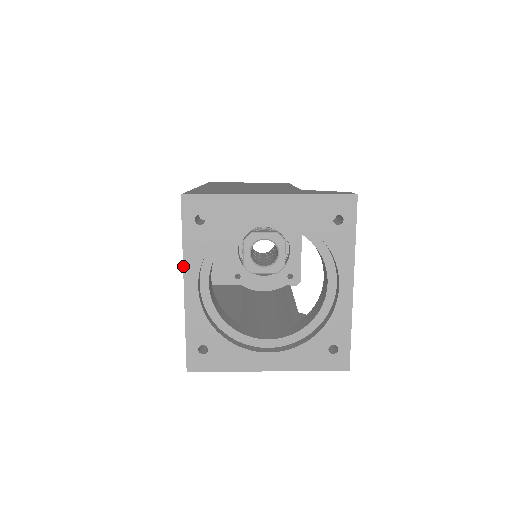
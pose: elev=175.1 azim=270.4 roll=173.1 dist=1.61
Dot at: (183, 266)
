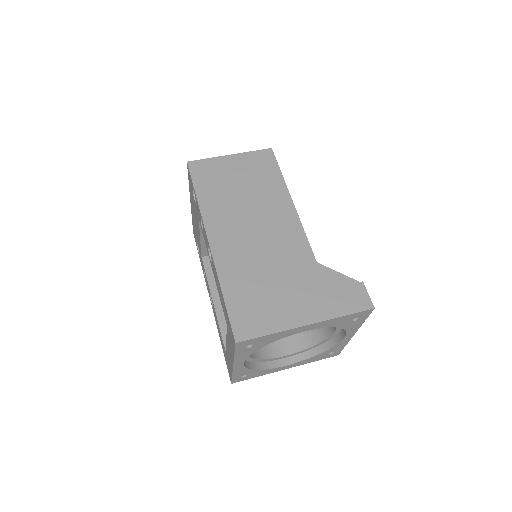
Dot at: (234, 361)
